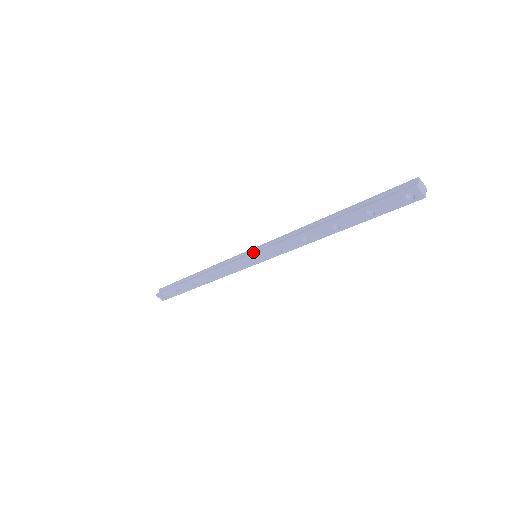
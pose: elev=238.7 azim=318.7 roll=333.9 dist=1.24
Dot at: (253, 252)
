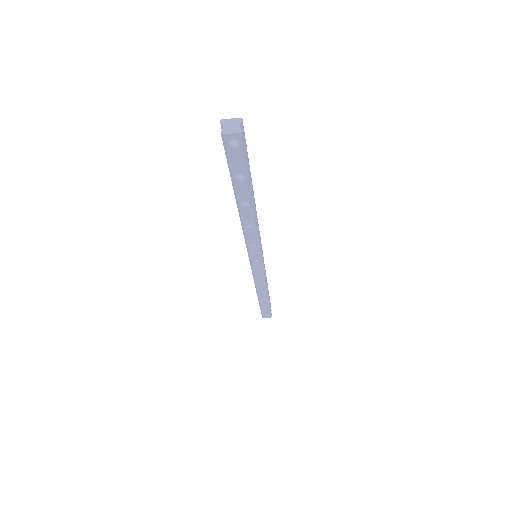
Dot at: occluded
